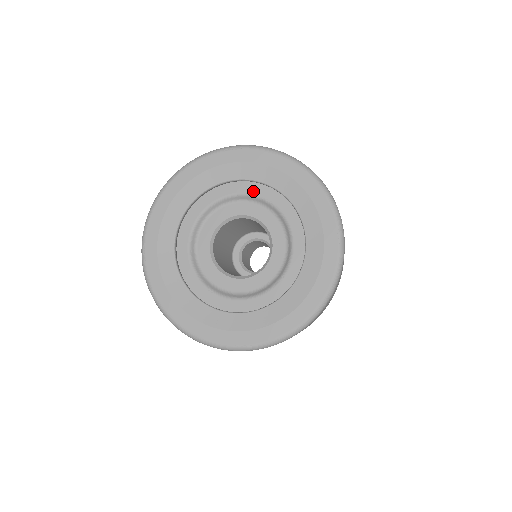
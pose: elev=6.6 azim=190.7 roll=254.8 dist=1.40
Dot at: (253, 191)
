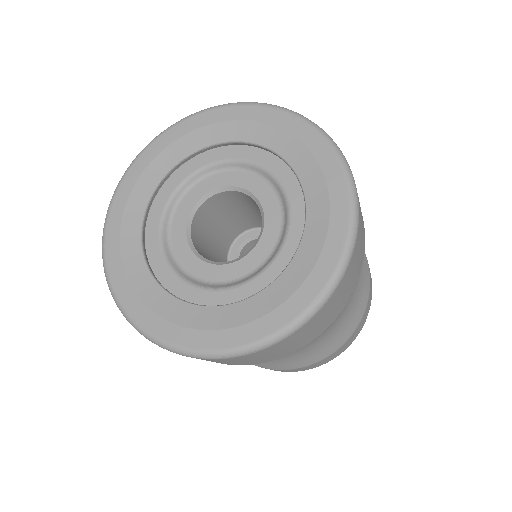
Dot at: (188, 172)
